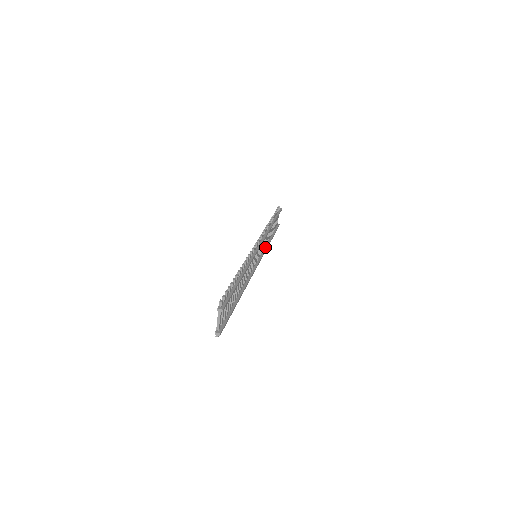
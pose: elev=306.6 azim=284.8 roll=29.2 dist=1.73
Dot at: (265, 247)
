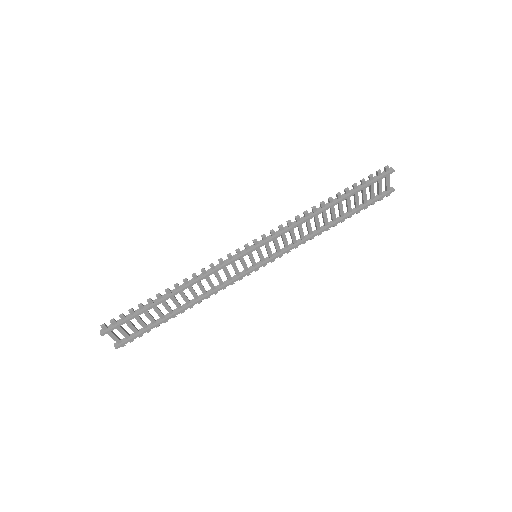
Dot at: (310, 235)
